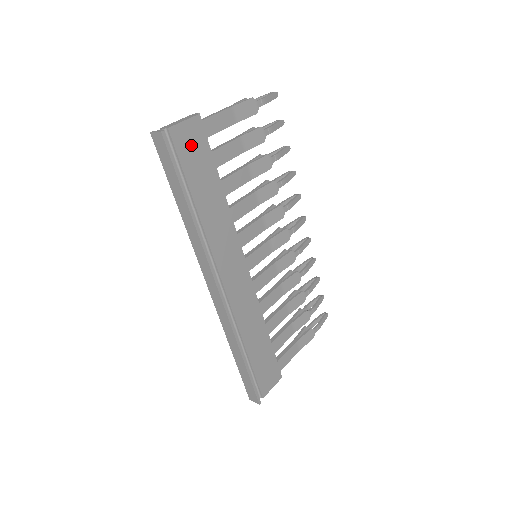
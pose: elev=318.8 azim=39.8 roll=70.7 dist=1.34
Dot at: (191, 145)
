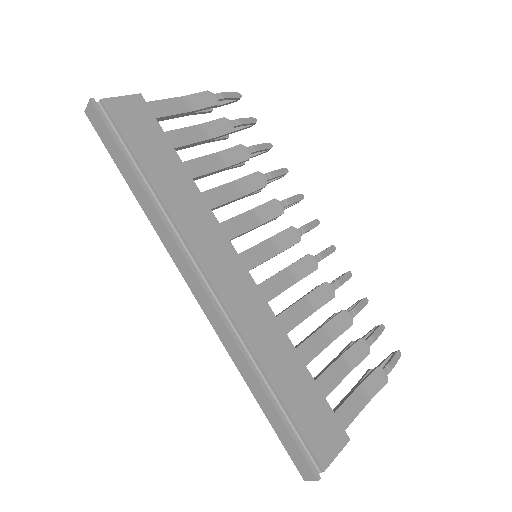
Dot at: (134, 119)
